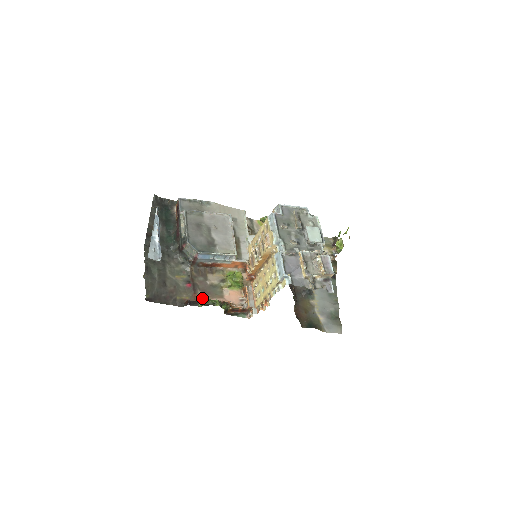
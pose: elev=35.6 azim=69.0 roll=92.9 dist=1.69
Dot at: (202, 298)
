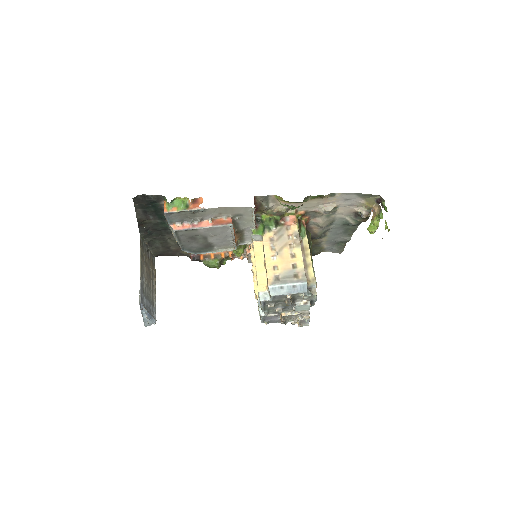
Dot at: occluded
